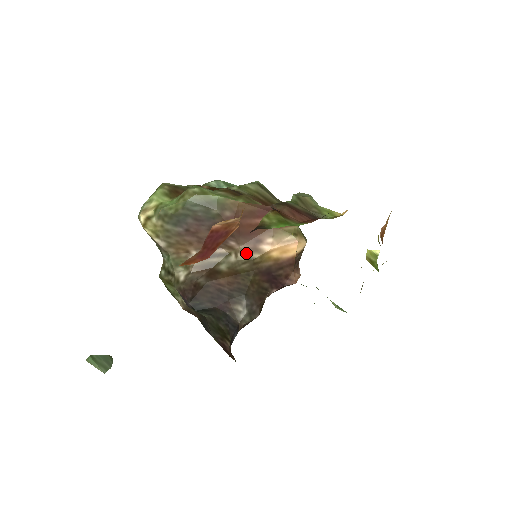
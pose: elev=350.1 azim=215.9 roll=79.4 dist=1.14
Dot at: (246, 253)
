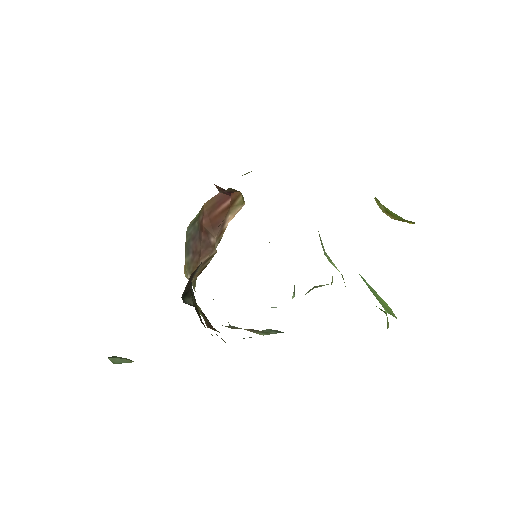
Dot at: (218, 239)
